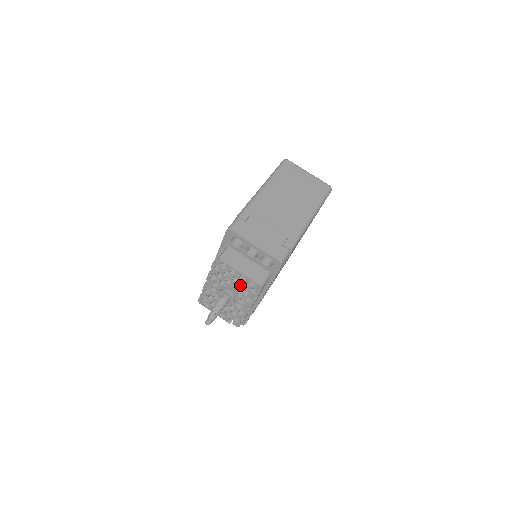
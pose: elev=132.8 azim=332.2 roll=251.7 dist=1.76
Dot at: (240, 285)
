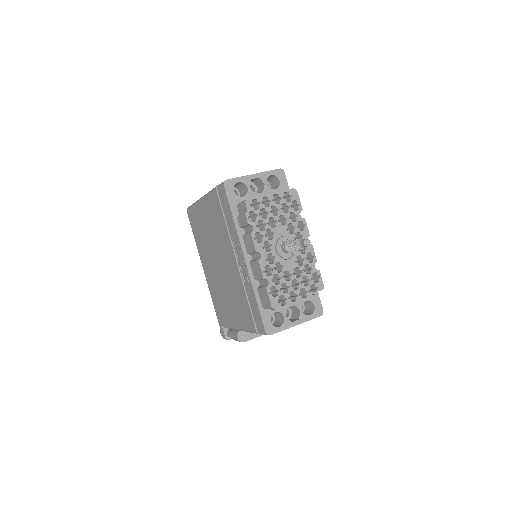
Dot at: (282, 213)
